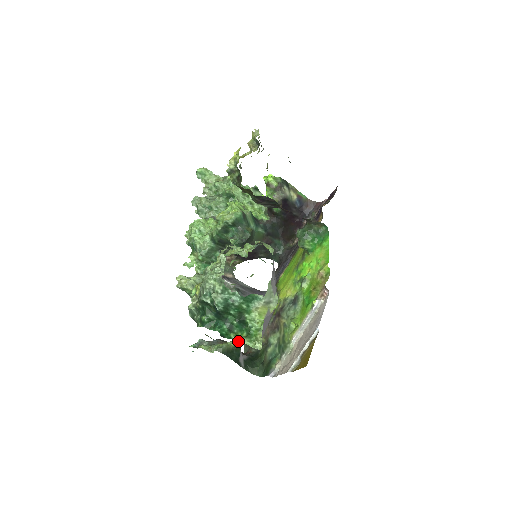
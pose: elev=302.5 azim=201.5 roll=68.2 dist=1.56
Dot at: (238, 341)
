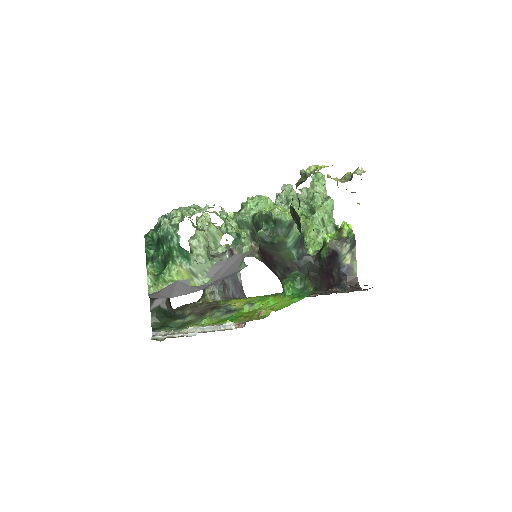
Dot at: (148, 272)
